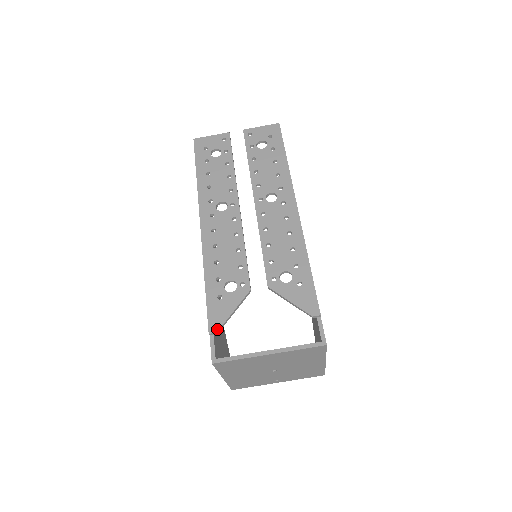
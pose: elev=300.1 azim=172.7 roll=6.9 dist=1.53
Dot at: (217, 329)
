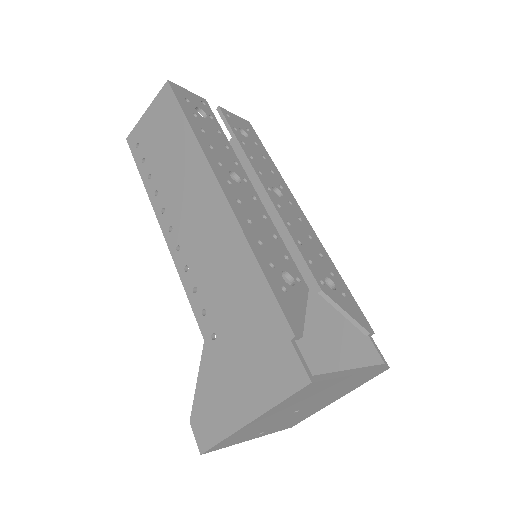
Dot at: (301, 332)
